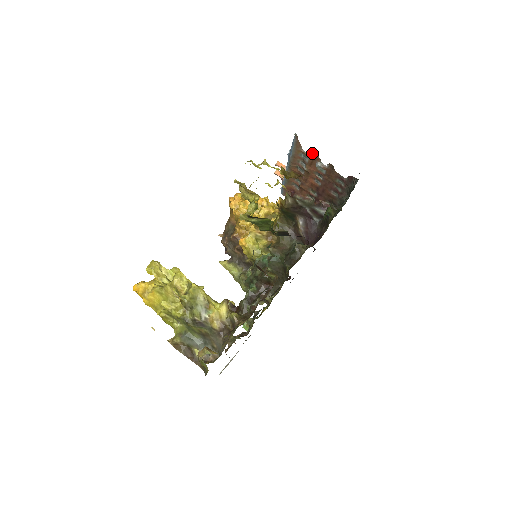
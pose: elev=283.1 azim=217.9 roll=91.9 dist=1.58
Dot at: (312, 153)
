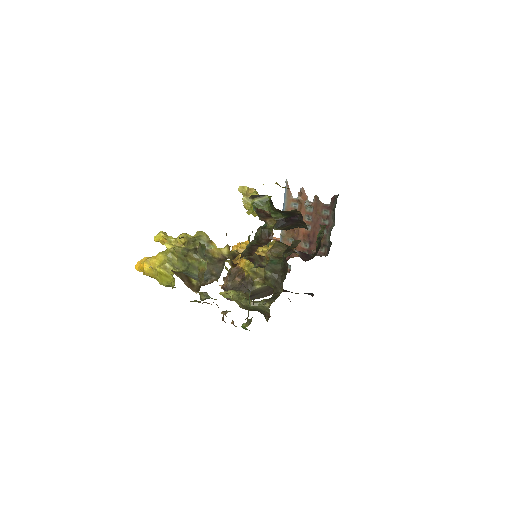
Dot at: (300, 194)
